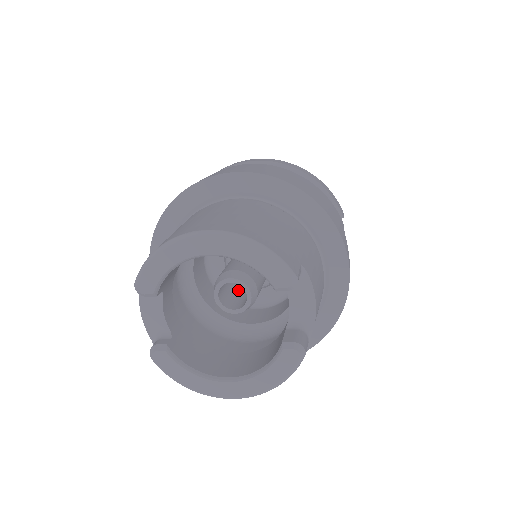
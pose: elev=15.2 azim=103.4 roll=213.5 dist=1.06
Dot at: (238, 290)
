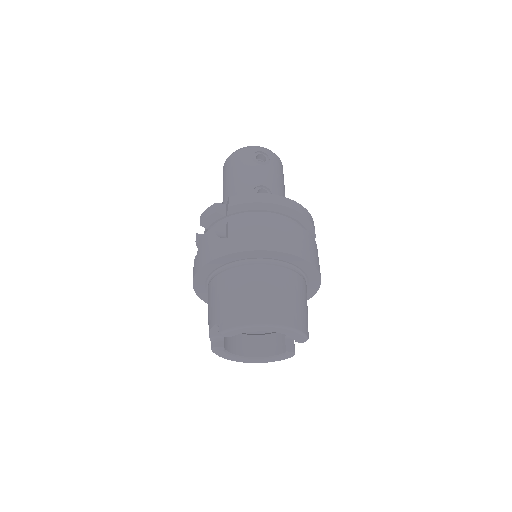
Dot at: occluded
